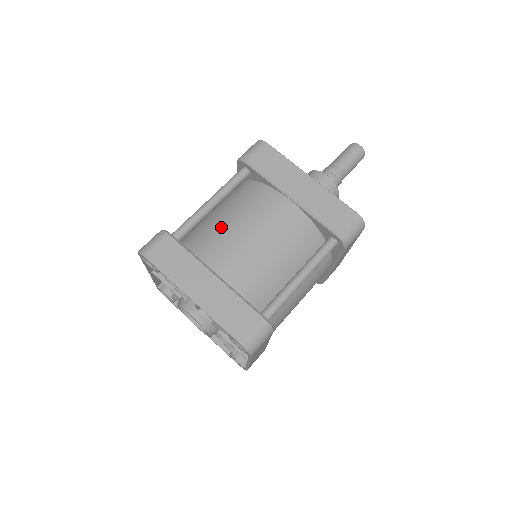
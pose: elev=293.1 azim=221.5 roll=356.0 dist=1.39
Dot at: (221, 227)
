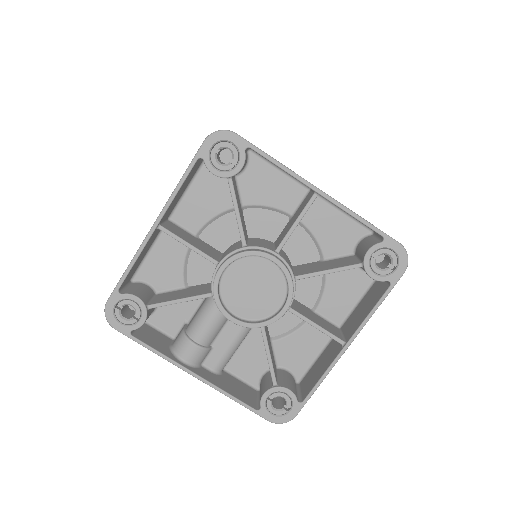
Dot at: occluded
